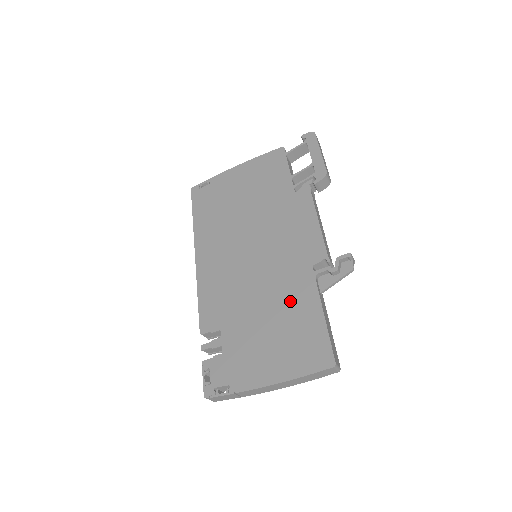
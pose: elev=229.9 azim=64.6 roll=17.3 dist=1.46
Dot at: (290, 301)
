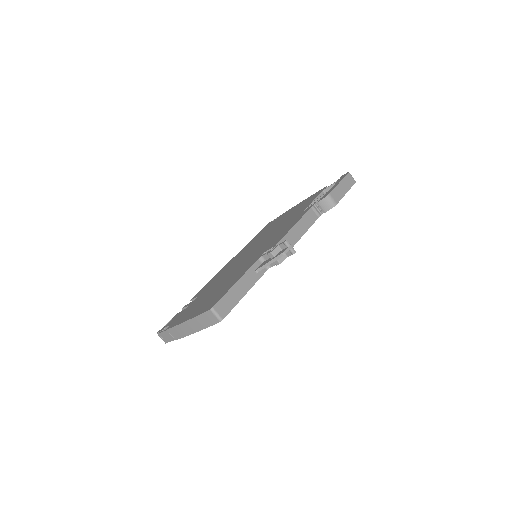
Dot at: (235, 275)
